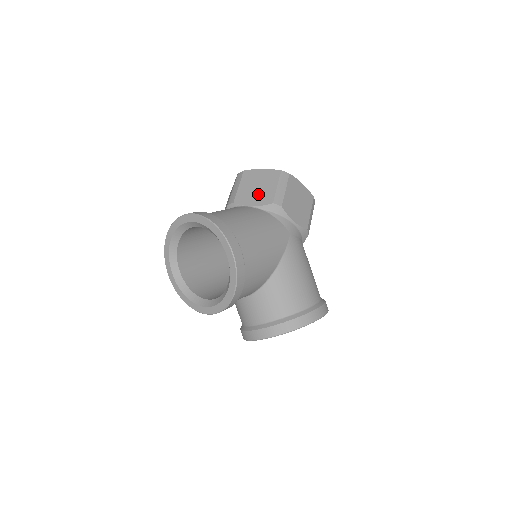
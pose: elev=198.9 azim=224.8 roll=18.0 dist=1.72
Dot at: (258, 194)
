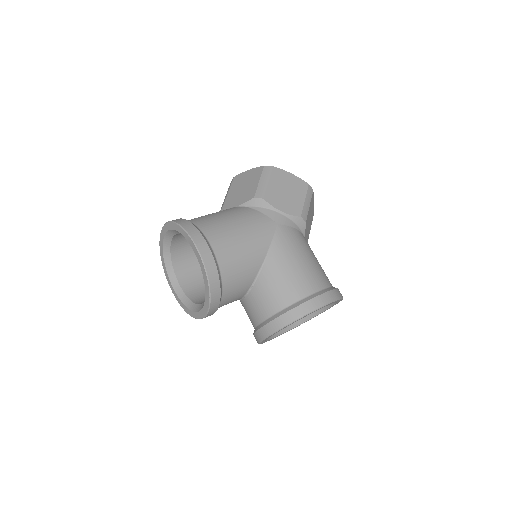
Dot at: (243, 193)
